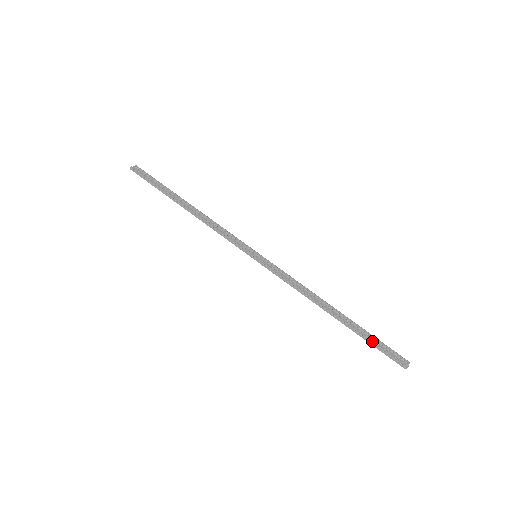
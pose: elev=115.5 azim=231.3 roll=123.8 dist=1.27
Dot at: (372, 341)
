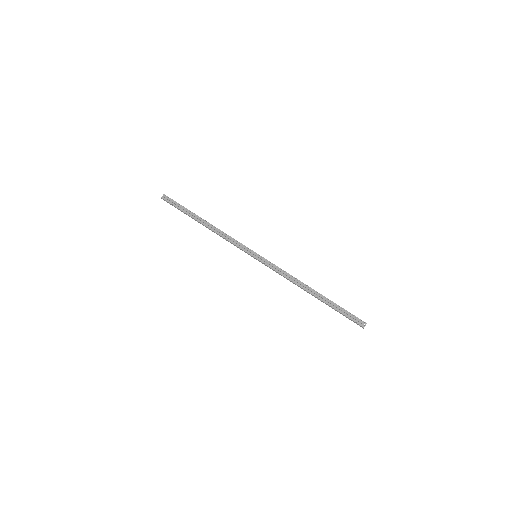
Dot at: (339, 312)
